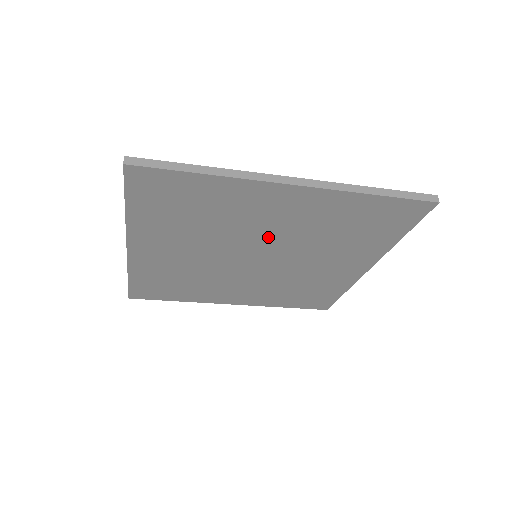
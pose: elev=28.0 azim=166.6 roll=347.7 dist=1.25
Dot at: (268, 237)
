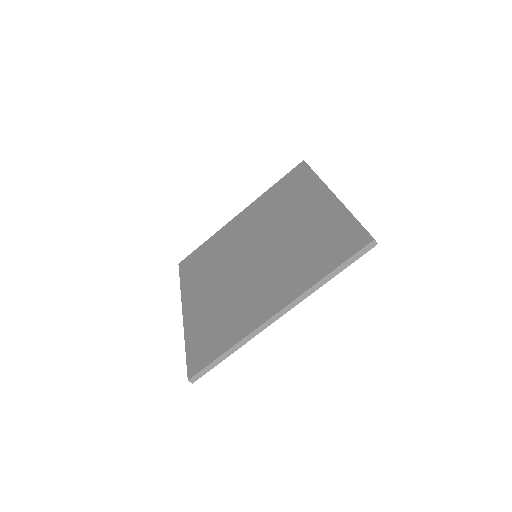
Dot at: occluded
